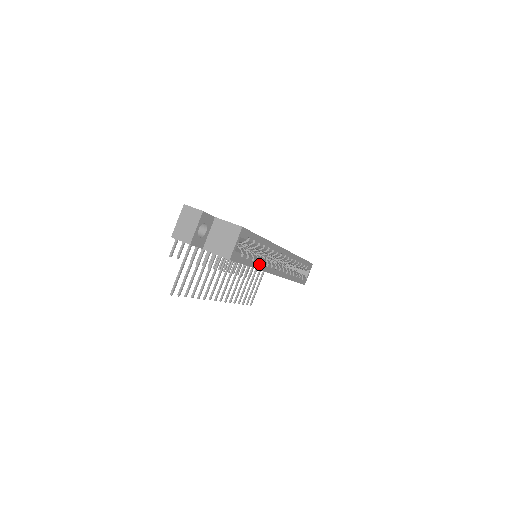
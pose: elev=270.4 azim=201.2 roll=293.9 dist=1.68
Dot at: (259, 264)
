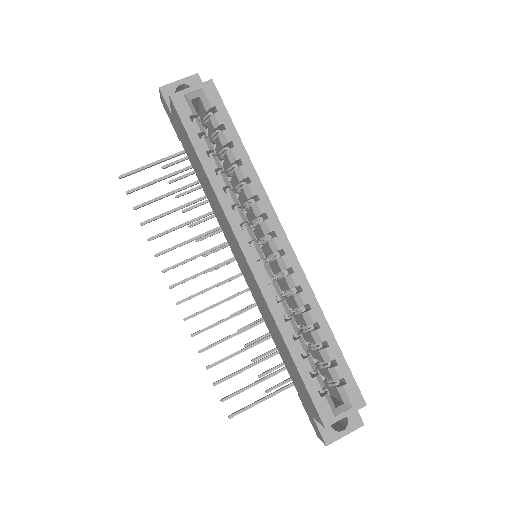
Dot at: (218, 181)
